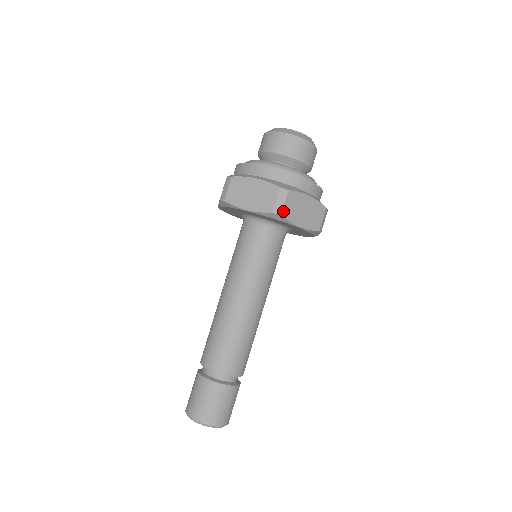
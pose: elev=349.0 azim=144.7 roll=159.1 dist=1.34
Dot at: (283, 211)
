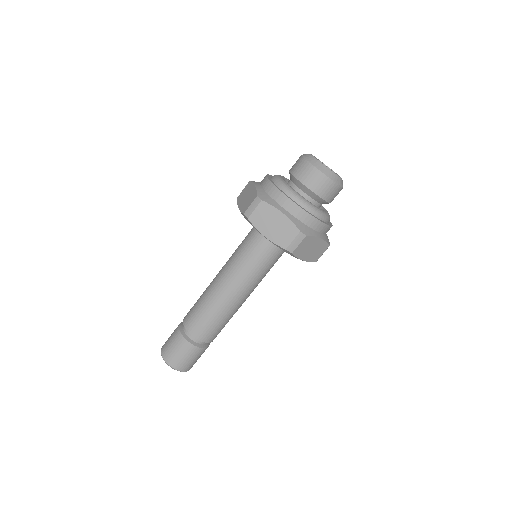
Dot at: (295, 250)
